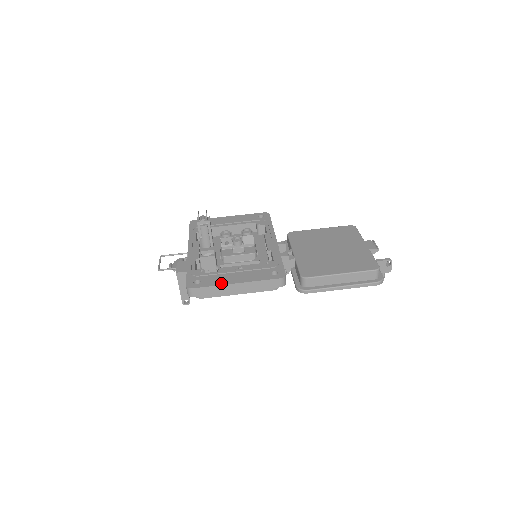
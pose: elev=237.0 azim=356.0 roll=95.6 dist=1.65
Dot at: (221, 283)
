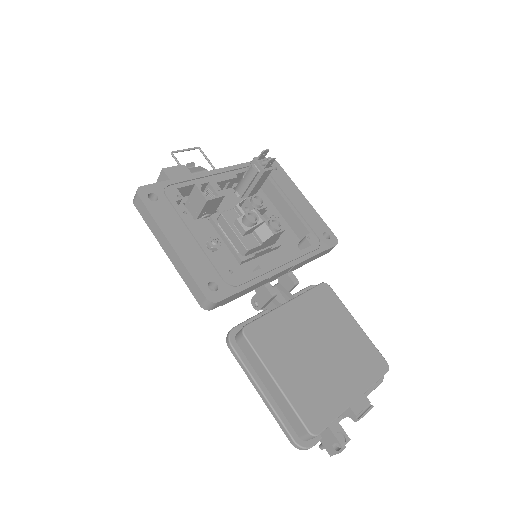
Dot at: (163, 225)
